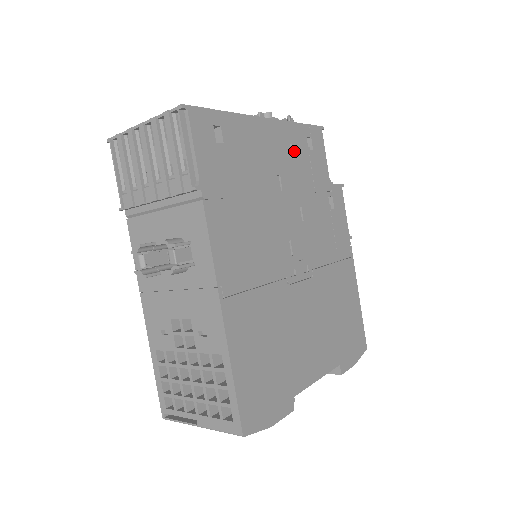
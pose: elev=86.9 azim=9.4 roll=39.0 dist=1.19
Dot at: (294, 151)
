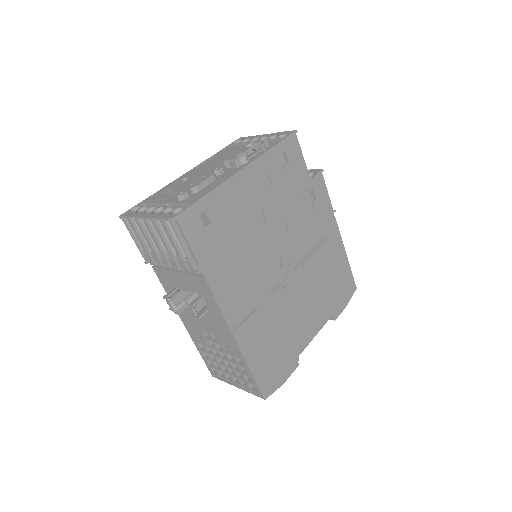
Dot at: (271, 178)
